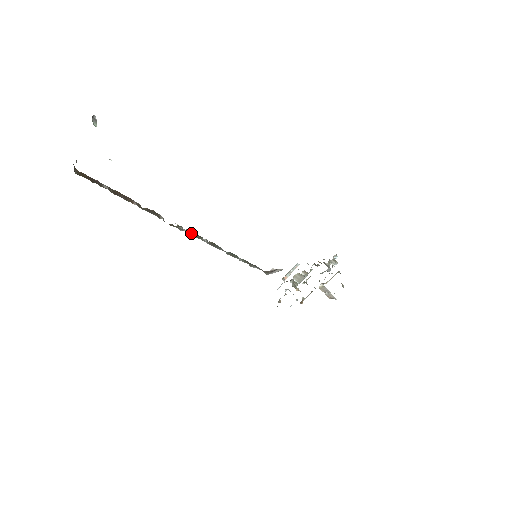
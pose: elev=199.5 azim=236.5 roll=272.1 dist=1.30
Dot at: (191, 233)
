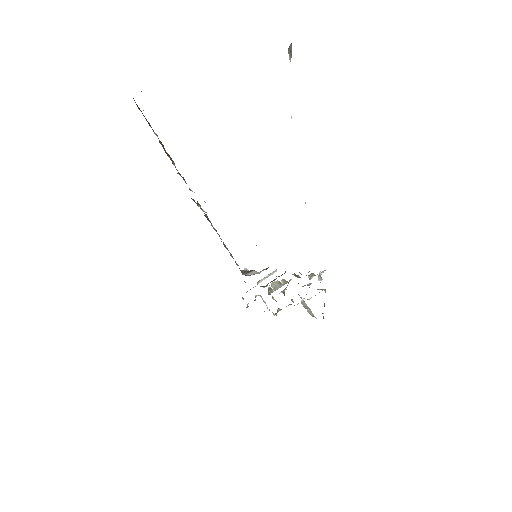
Dot at: (204, 215)
